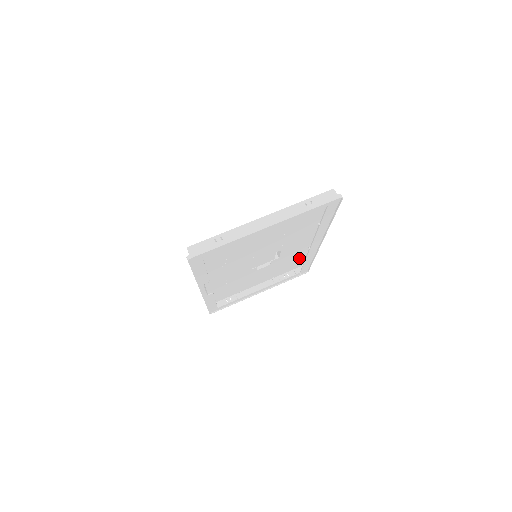
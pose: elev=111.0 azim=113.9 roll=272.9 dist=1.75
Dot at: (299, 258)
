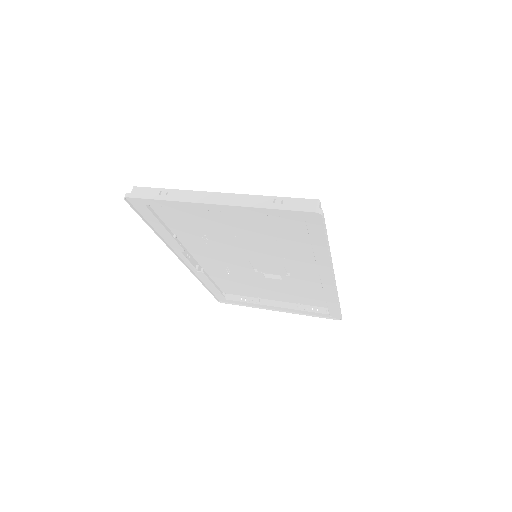
Dot at: occluded
